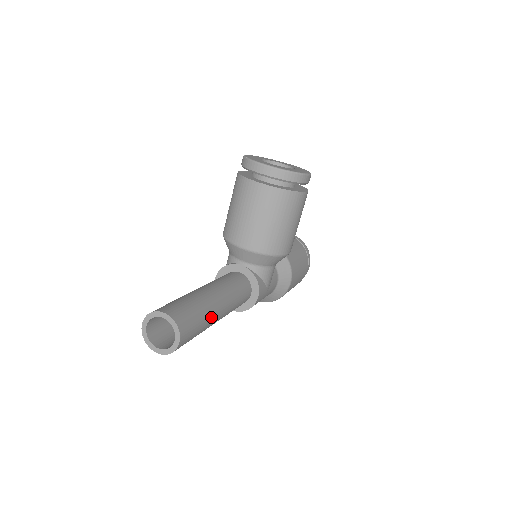
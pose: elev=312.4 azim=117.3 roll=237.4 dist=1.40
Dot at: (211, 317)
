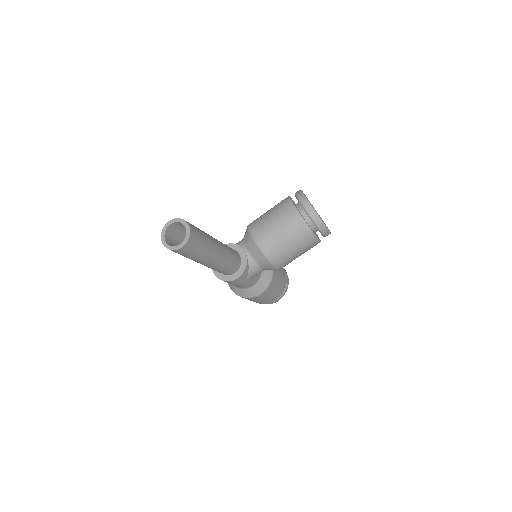
Dot at: (207, 256)
